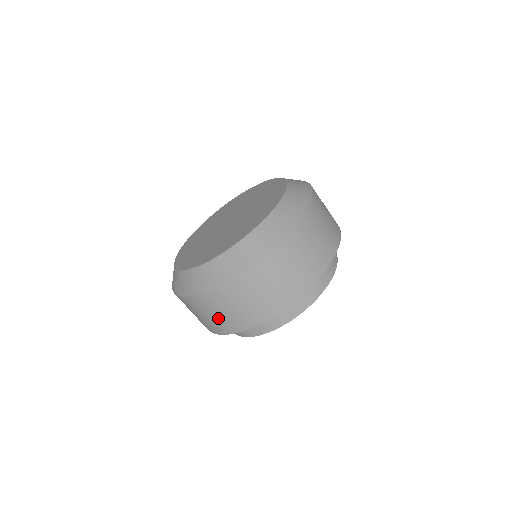
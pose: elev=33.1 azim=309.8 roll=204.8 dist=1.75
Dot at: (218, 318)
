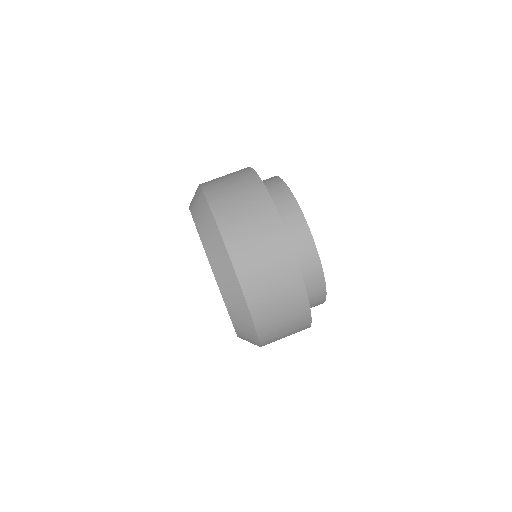
Dot at: (289, 335)
